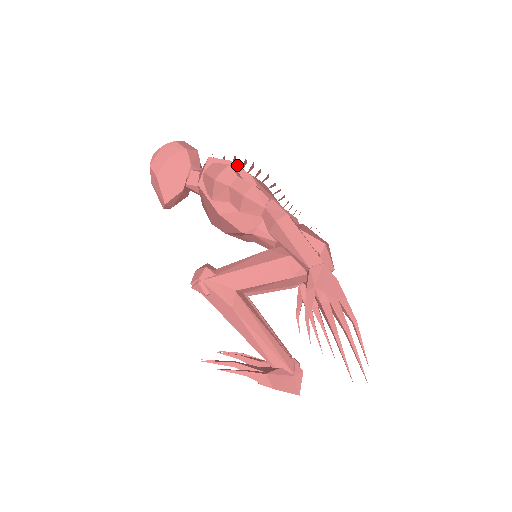
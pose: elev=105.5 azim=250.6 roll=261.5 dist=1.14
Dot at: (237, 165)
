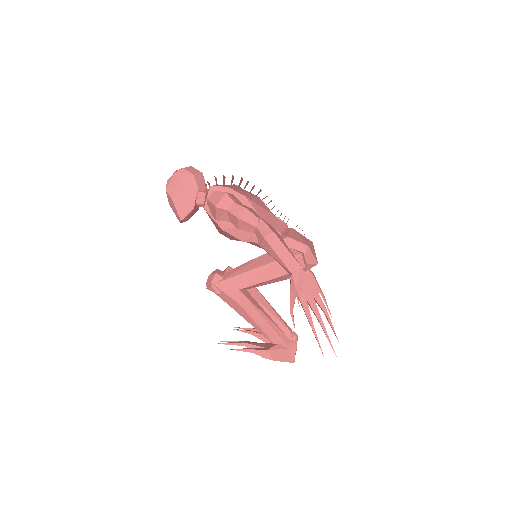
Dot at: (233, 189)
